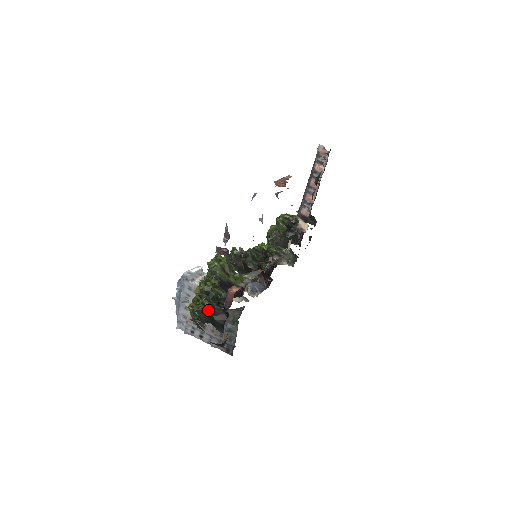
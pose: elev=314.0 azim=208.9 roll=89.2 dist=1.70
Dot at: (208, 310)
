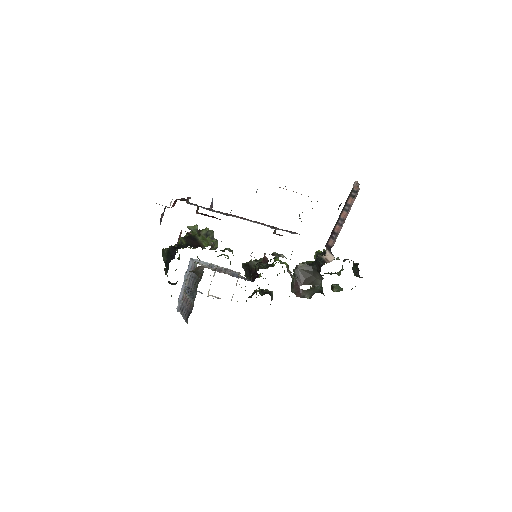
Dot at: (167, 251)
